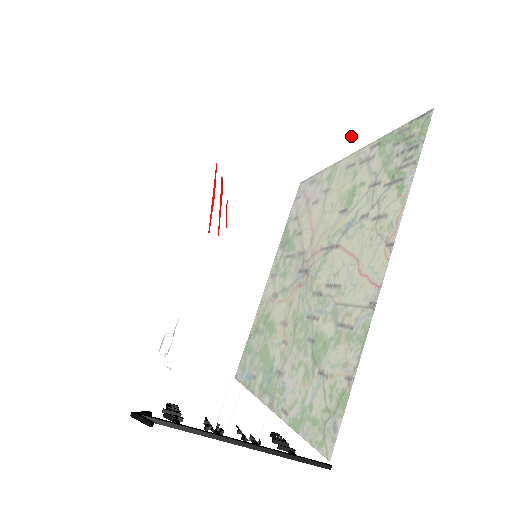
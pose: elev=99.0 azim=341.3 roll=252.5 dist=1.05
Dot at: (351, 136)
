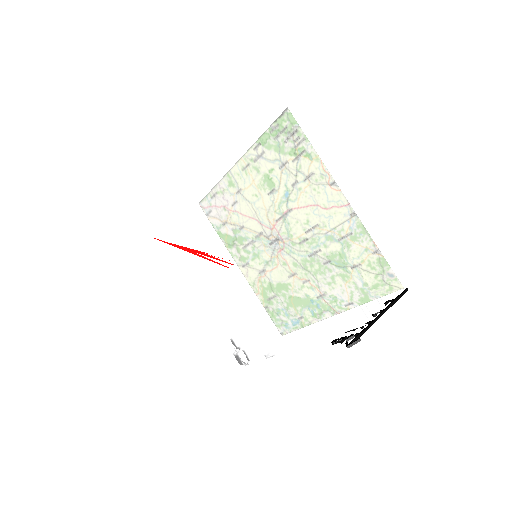
Dot at: occluded
